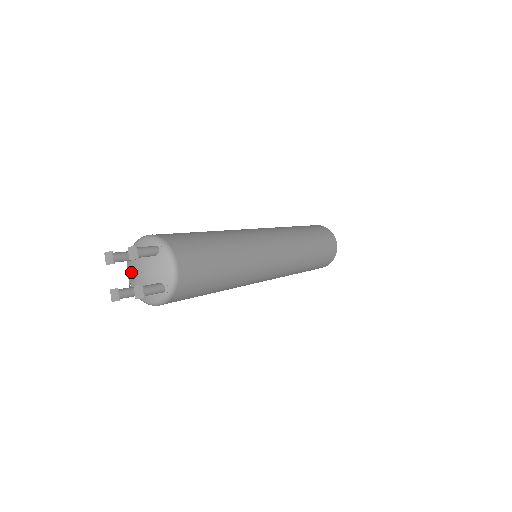
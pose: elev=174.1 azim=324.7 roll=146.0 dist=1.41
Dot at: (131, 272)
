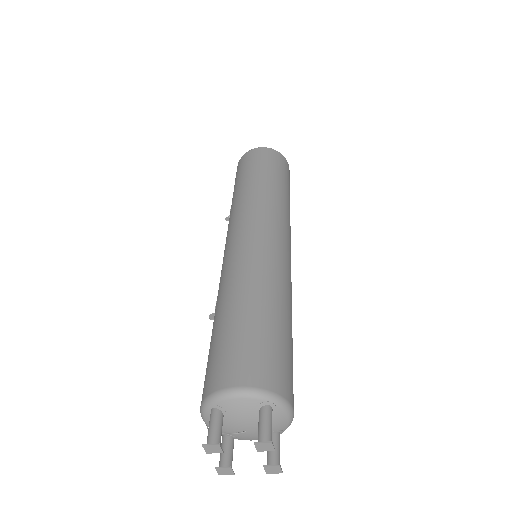
Dot at: occluded
